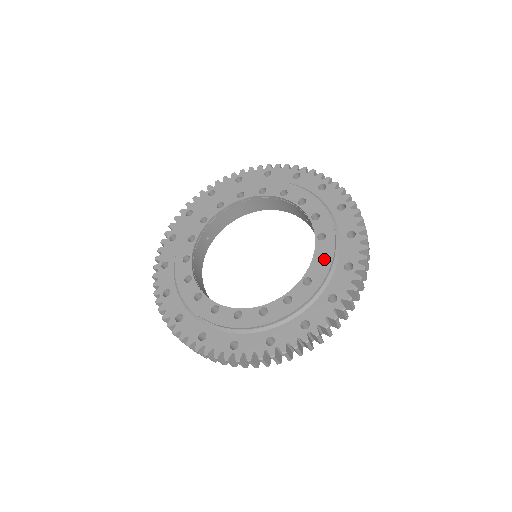
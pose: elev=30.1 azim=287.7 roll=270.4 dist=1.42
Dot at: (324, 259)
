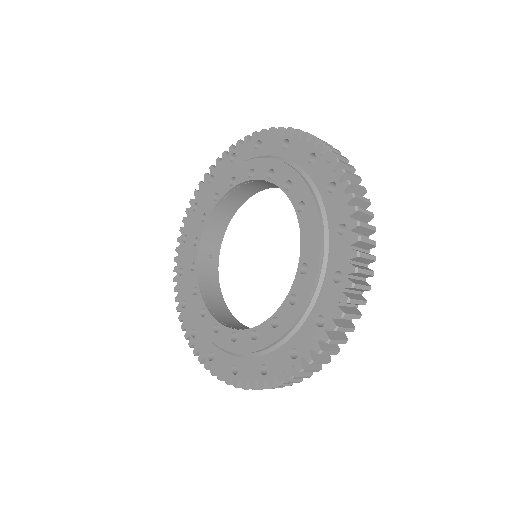
Dot at: (312, 234)
